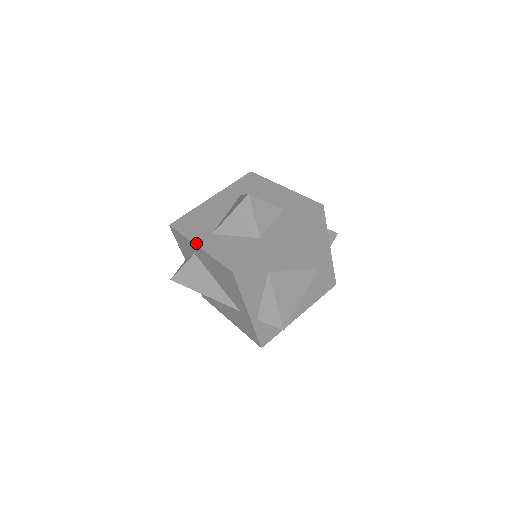
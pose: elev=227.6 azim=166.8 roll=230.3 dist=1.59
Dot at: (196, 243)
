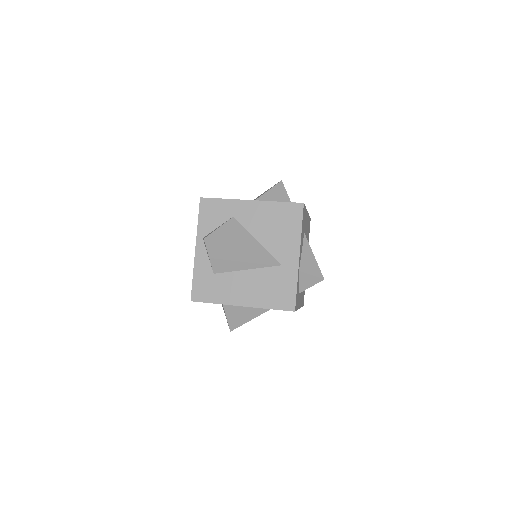
Dot at: (246, 200)
